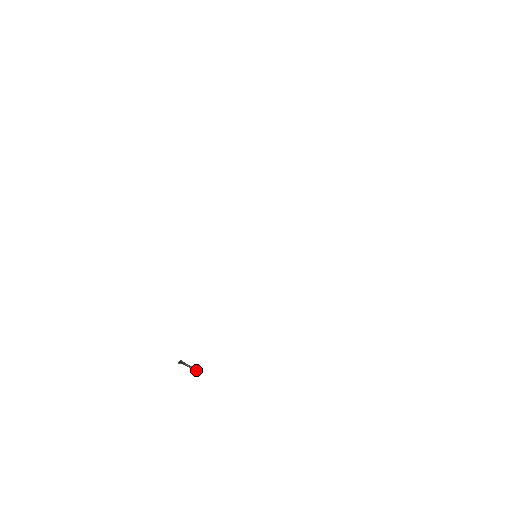
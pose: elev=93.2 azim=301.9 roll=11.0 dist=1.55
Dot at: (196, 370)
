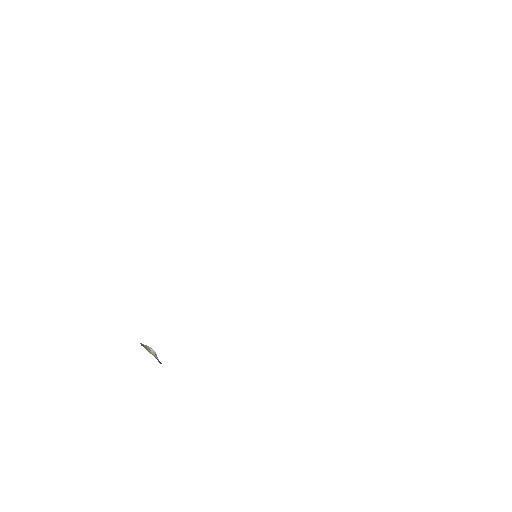
Dot at: (157, 359)
